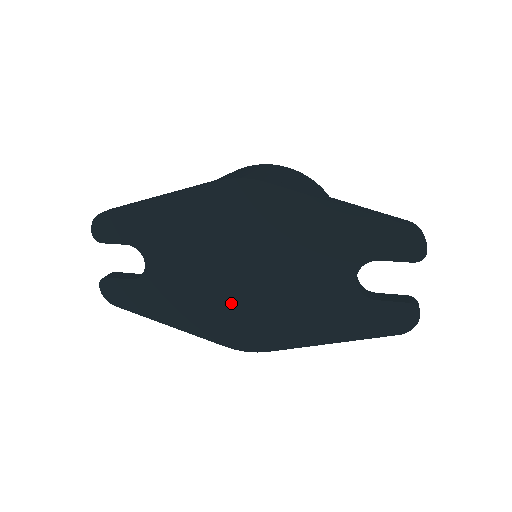
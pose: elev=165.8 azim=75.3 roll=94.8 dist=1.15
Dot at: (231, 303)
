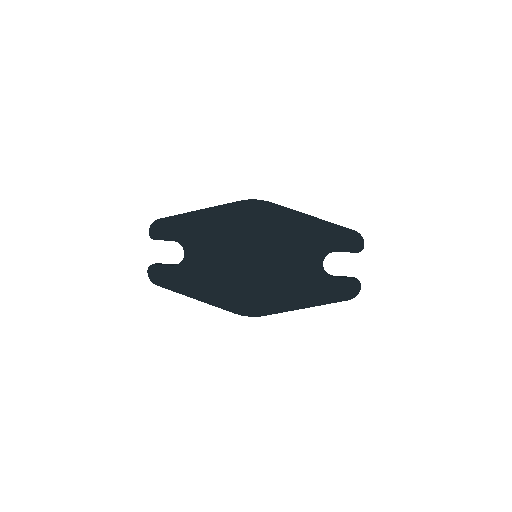
Dot at: (242, 281)
